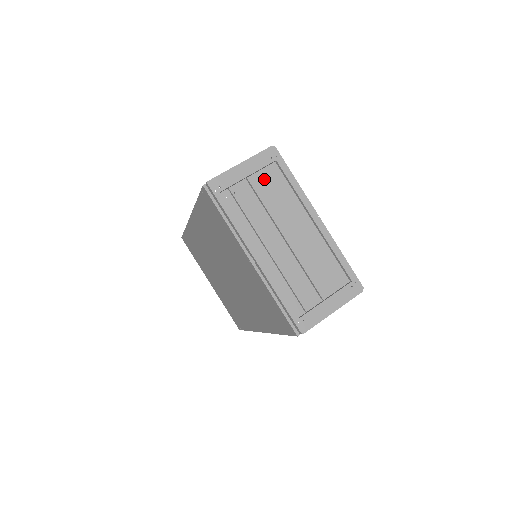
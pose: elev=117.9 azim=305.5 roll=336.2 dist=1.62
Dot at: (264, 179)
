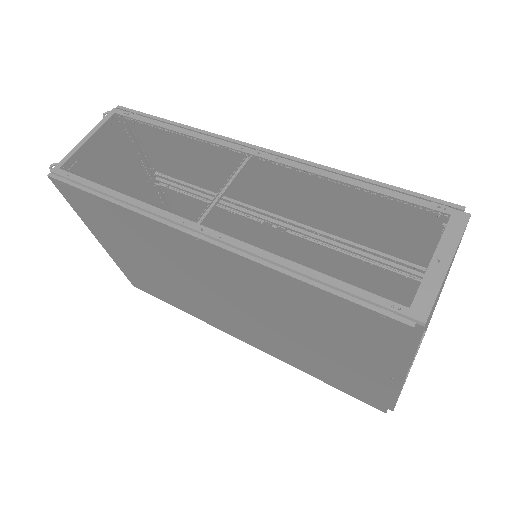
Dot at: occluded
